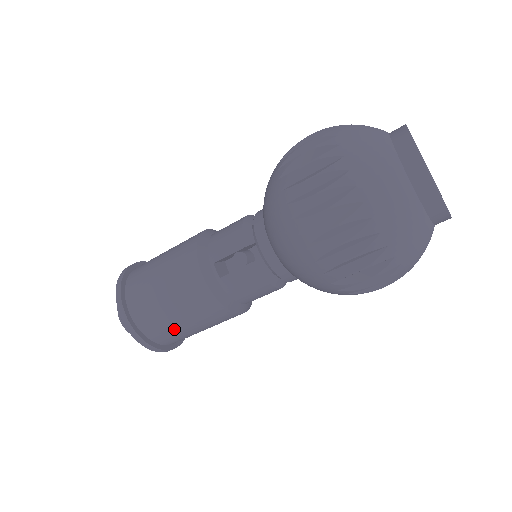
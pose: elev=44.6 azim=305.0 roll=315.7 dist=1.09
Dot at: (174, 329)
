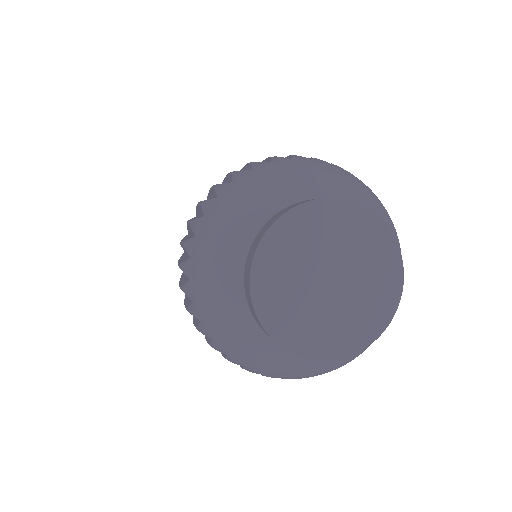
Dot at: occluded
